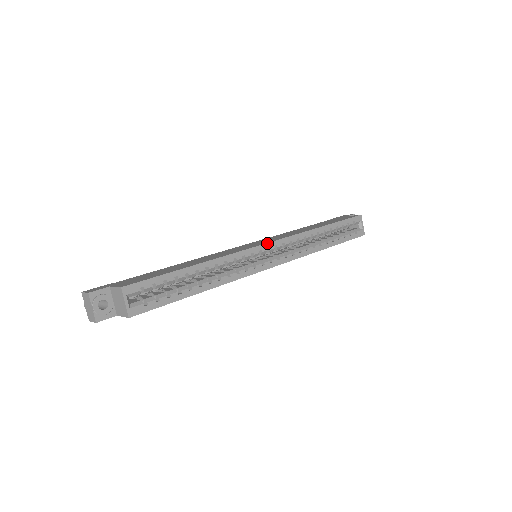
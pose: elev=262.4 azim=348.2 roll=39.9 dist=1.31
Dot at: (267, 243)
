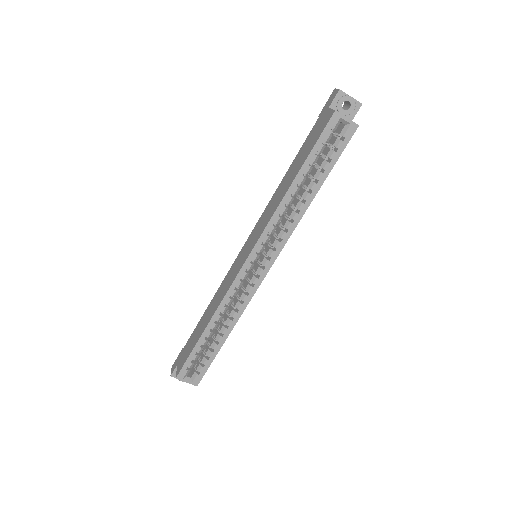
Dot at: (246, 259)
